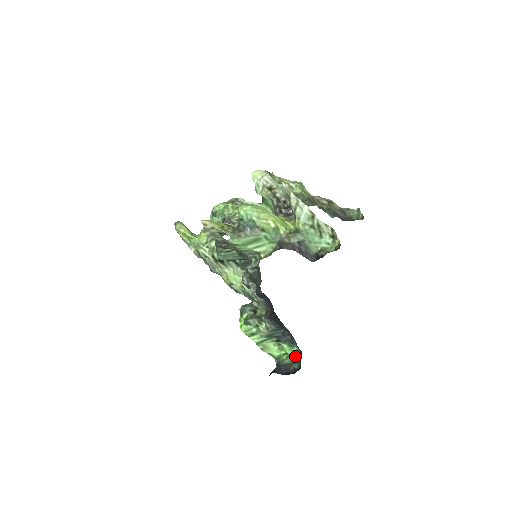
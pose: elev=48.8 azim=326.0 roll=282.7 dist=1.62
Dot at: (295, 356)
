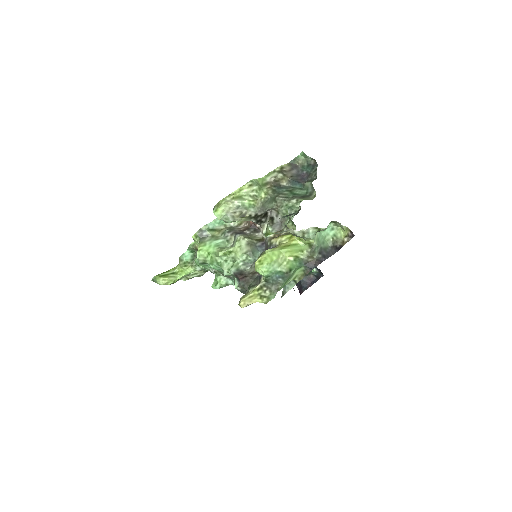
Dot at: occluded
